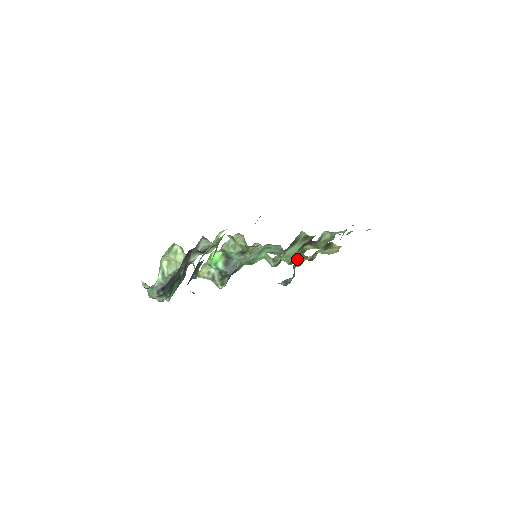
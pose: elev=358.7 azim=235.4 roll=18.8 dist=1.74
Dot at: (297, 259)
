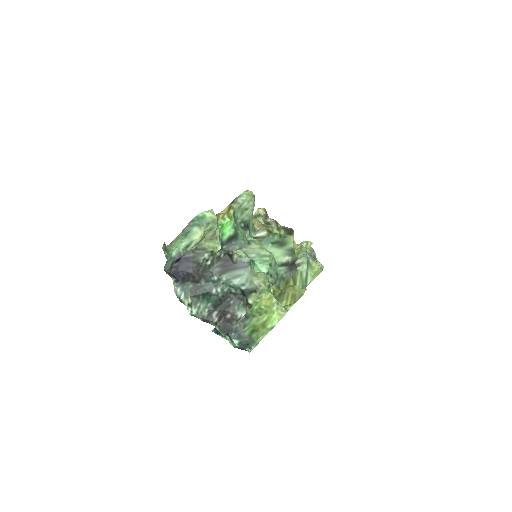
Dot at: (262, 218)
